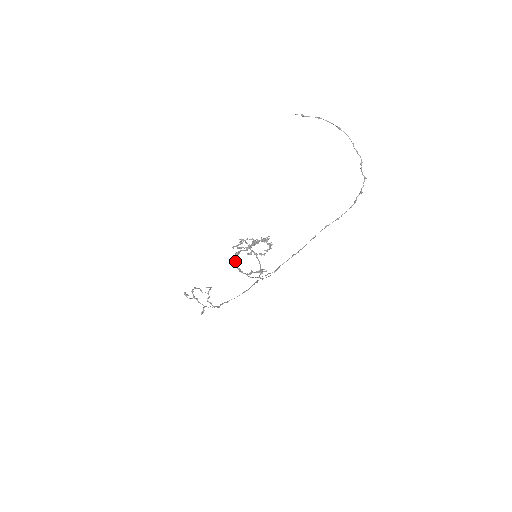
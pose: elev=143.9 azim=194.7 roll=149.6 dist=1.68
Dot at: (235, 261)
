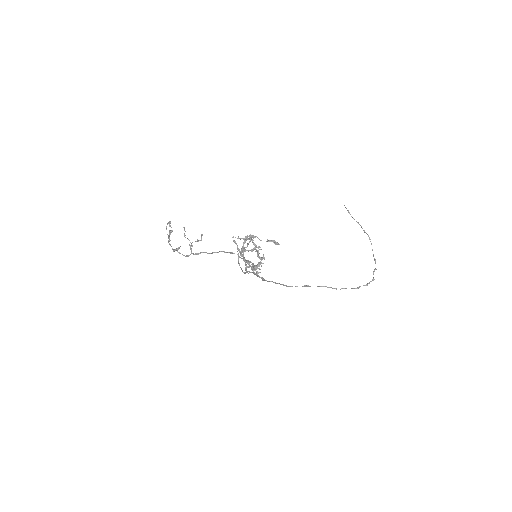
Dot at: (247, 239)
